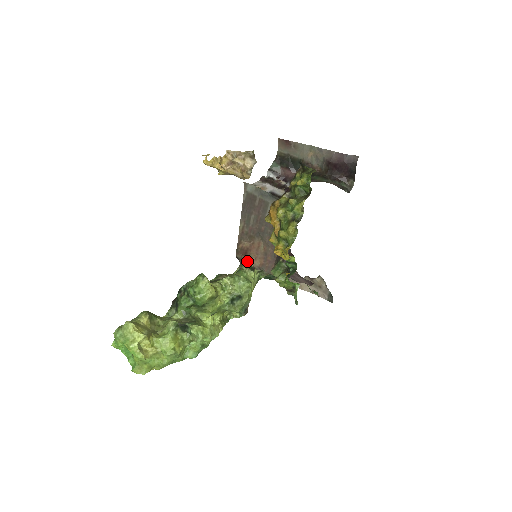
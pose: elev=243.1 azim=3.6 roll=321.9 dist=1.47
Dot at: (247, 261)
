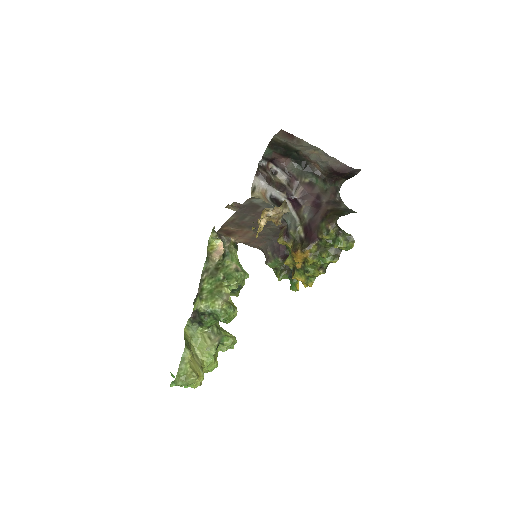
Dot at: (230, 239)
